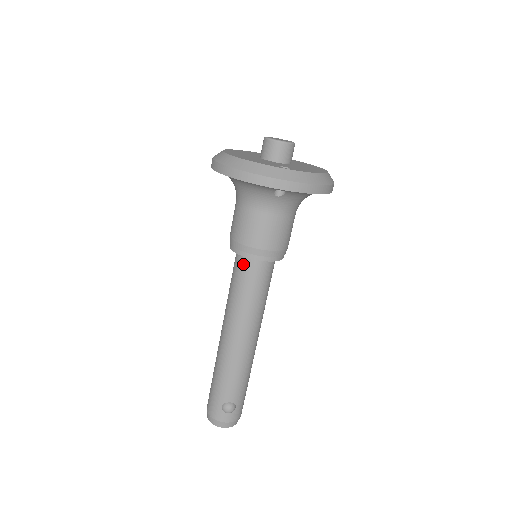
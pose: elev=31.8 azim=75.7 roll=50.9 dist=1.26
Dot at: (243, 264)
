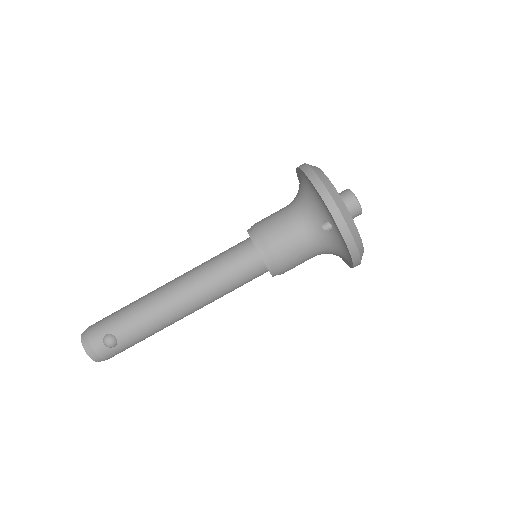
Dot at: (245, 249)
